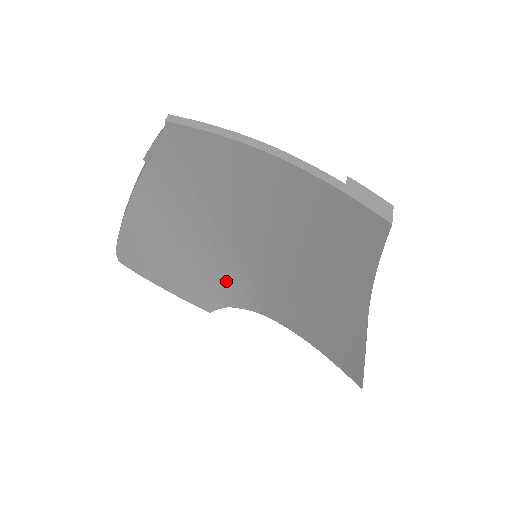
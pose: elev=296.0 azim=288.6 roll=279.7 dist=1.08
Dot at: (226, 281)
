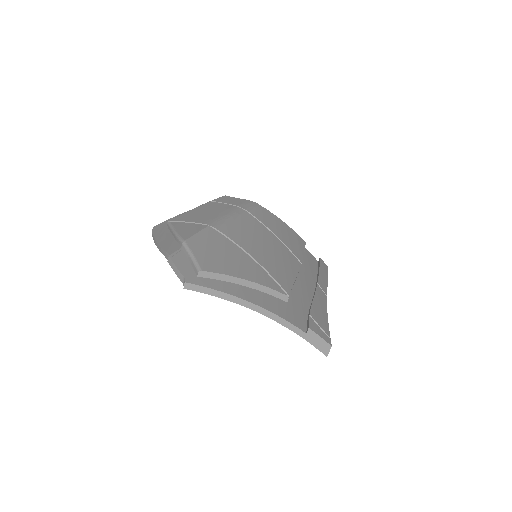
Dot at: occluded
